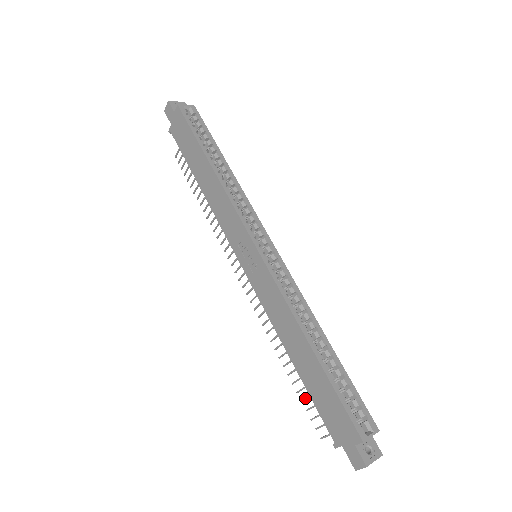
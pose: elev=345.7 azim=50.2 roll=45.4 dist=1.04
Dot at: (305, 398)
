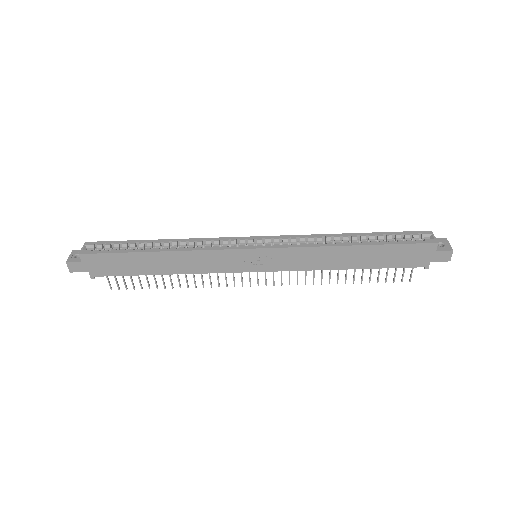
Dot at: (378, 278)
